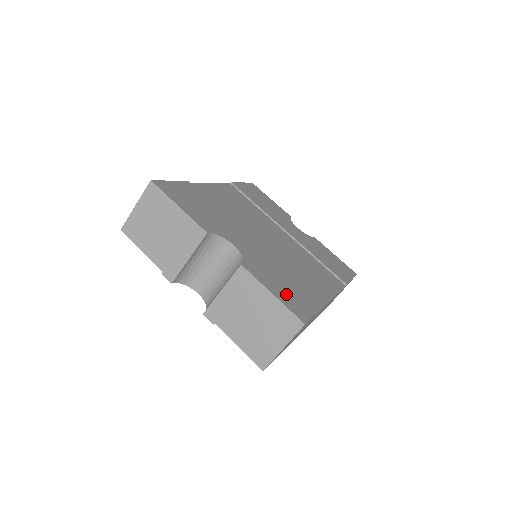
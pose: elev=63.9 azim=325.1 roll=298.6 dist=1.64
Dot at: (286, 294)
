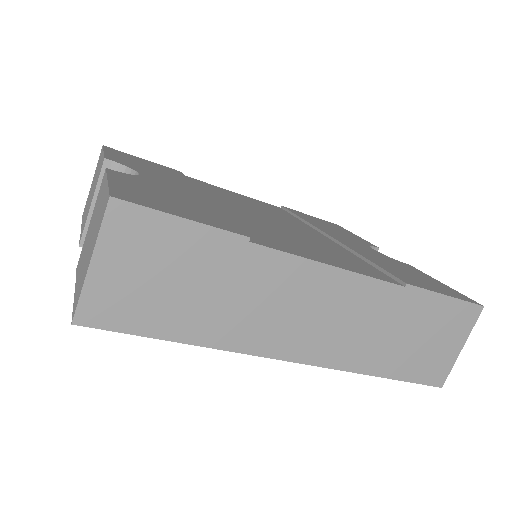
Dot at: (148, 195)
